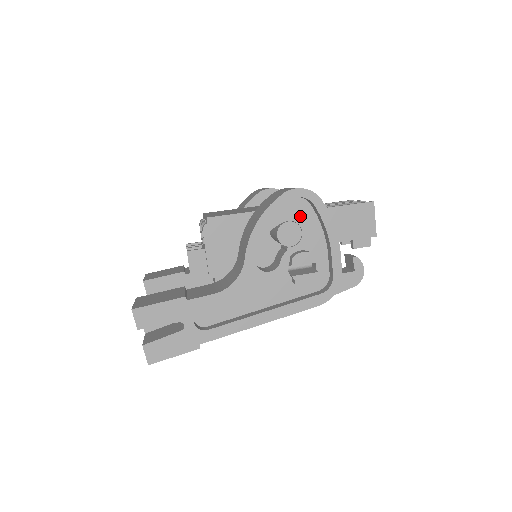
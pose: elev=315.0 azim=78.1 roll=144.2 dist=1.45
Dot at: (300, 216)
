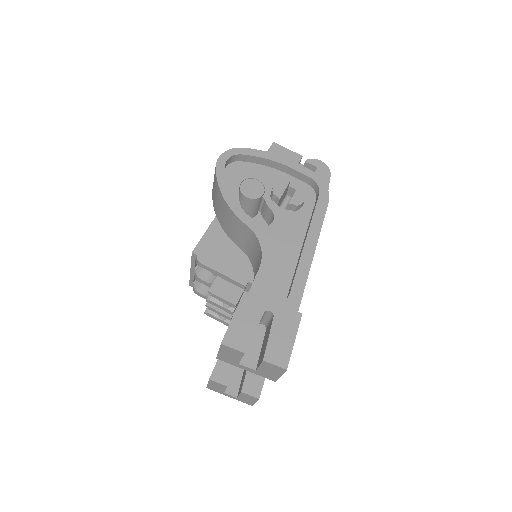
Dot at: (244, 173)
